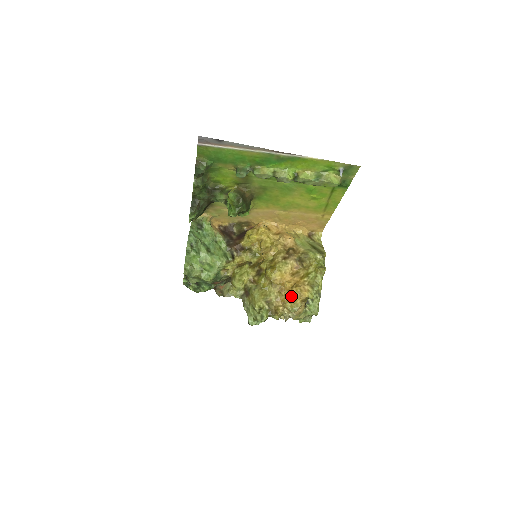
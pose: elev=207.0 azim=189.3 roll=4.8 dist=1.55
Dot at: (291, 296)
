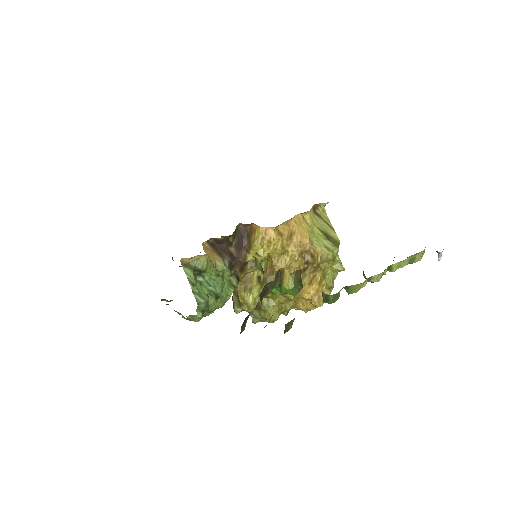
Dot at: (309, 304)
